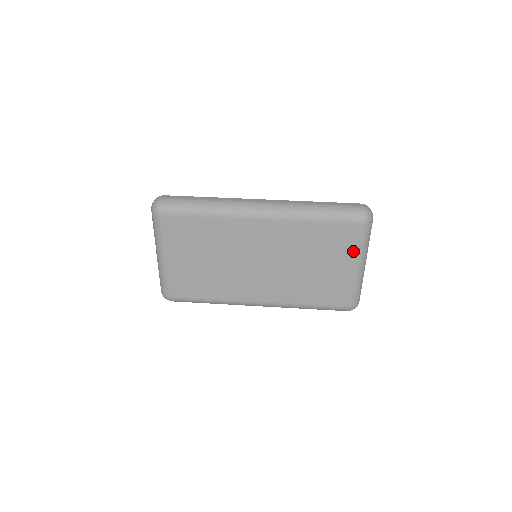
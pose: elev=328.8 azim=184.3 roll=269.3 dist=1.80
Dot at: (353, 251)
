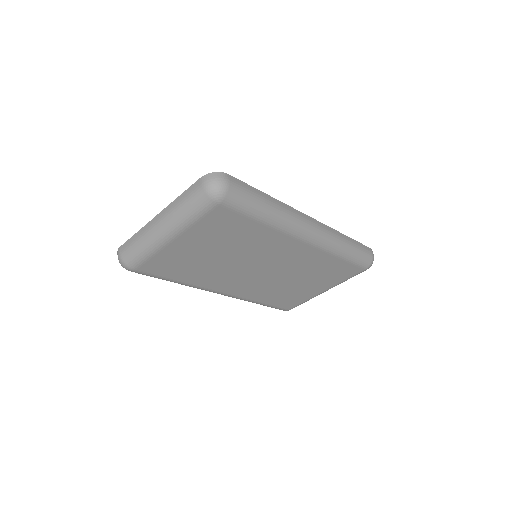
Dot at: (337, 282)
